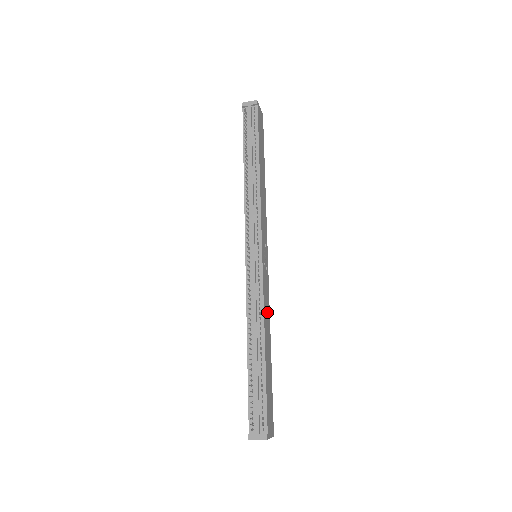
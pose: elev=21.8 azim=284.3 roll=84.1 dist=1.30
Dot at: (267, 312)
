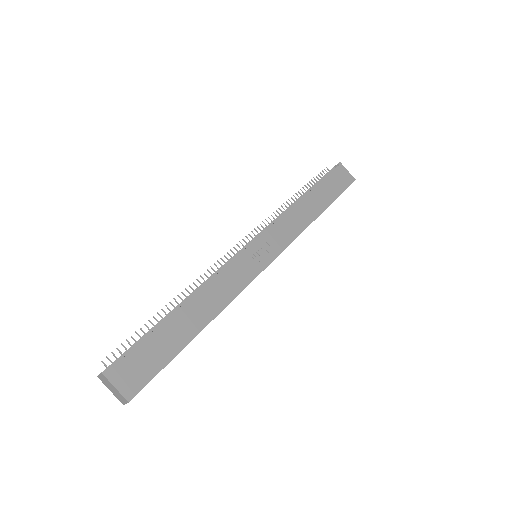
Dot at: (223, 292)
